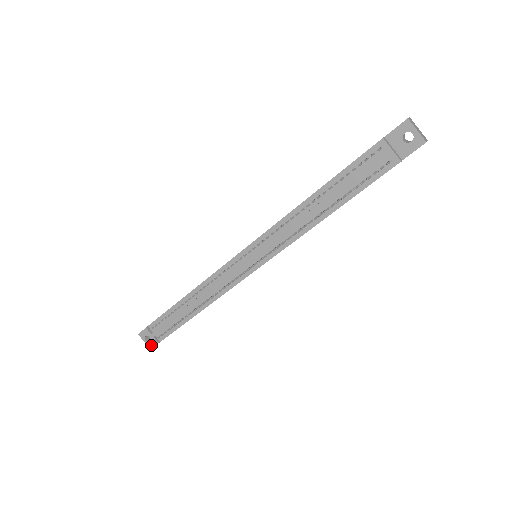
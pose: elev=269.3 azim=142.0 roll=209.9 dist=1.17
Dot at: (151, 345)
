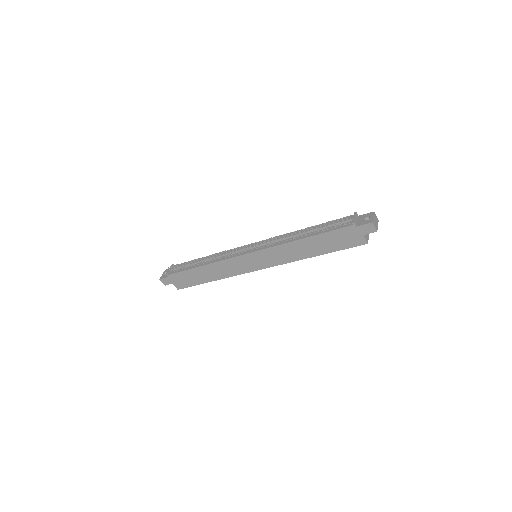
Dot at: (163, 277)
